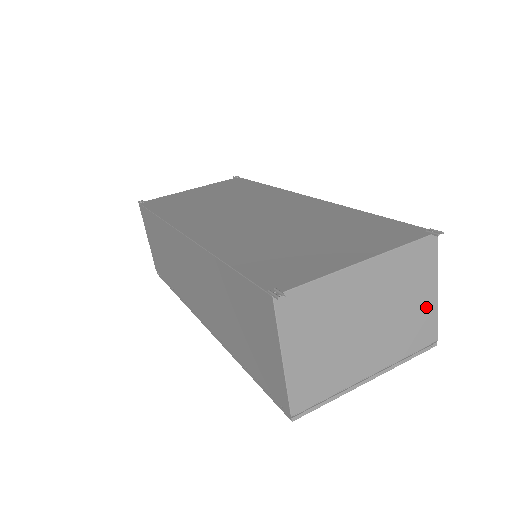
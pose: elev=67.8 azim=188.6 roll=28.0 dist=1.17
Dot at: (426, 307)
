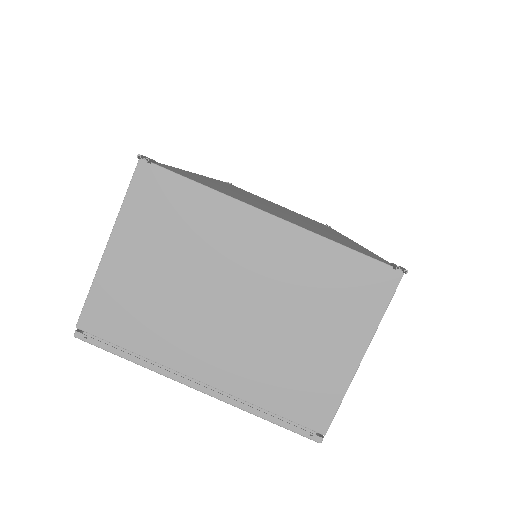
Dot at: (331, 365)
